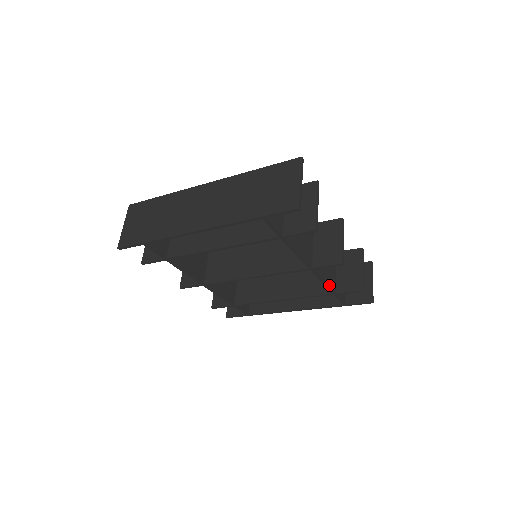
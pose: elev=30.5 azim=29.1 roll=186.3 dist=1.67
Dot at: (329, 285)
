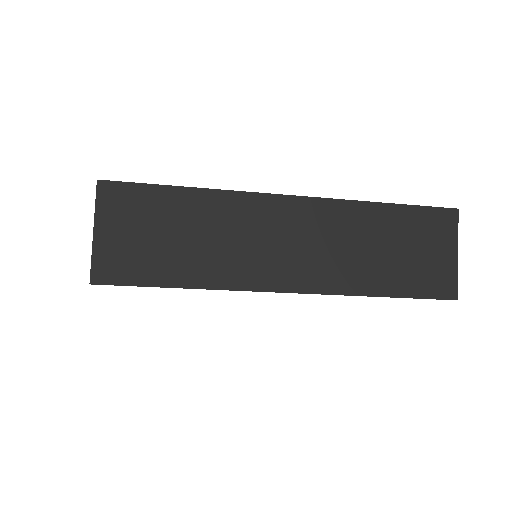
Dot at: occluded
